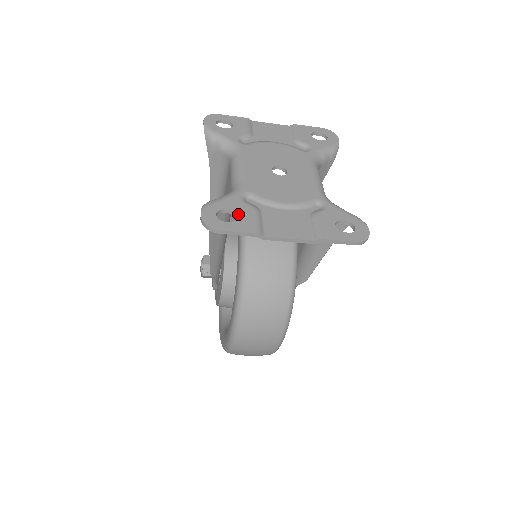
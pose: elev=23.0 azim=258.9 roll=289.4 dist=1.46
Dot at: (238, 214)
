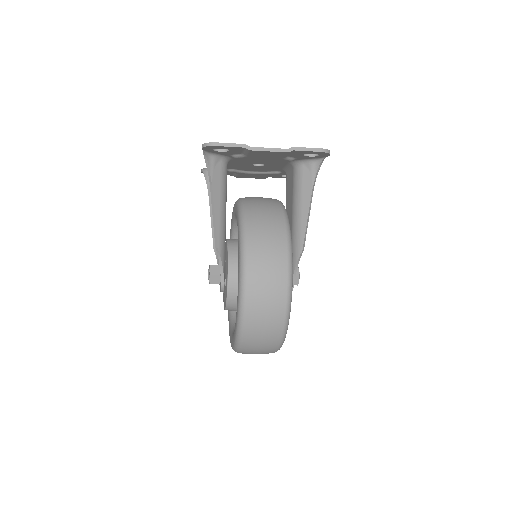
Dot at: occluded
